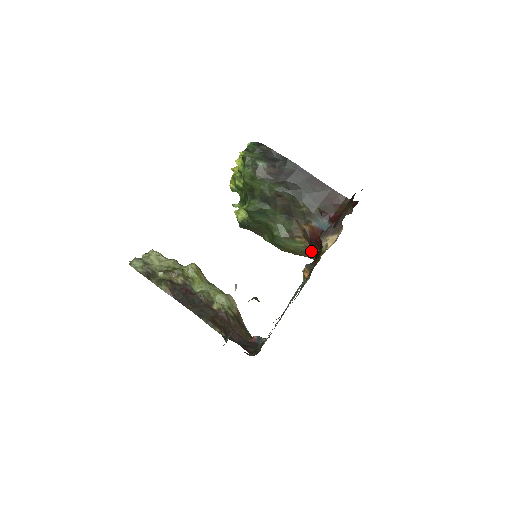
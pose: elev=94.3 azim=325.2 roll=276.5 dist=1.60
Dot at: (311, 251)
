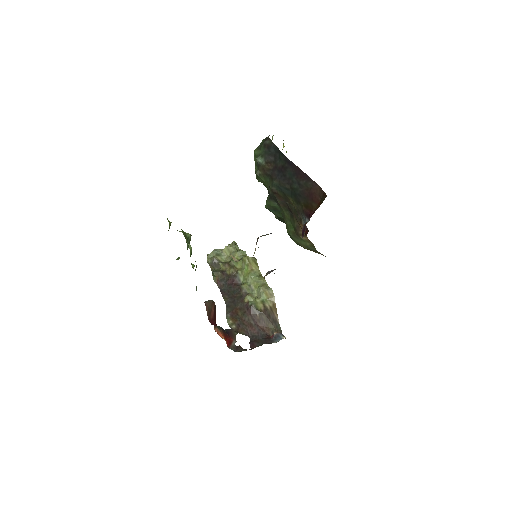
Dot at: occluded
